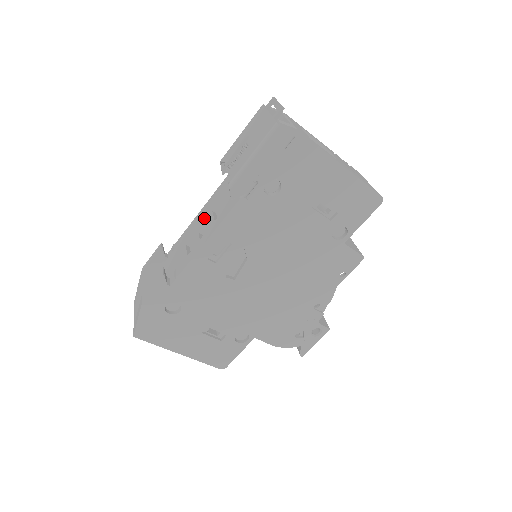
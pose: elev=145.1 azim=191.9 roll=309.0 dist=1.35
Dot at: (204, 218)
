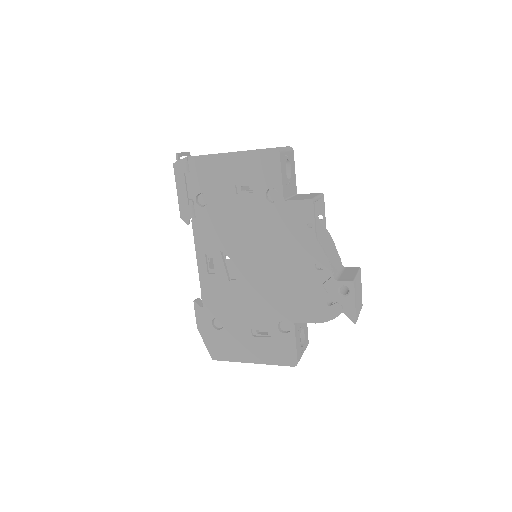
Dot at: occluded
